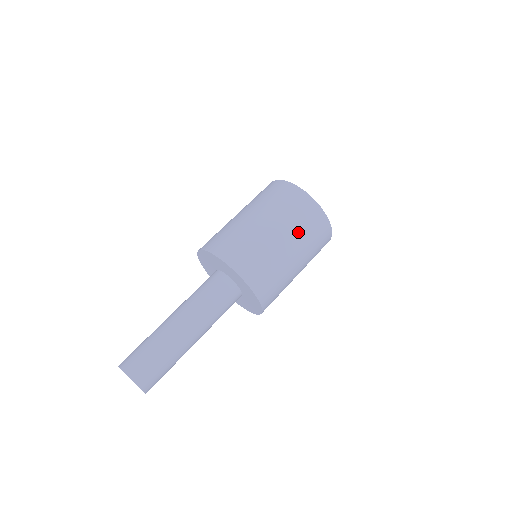
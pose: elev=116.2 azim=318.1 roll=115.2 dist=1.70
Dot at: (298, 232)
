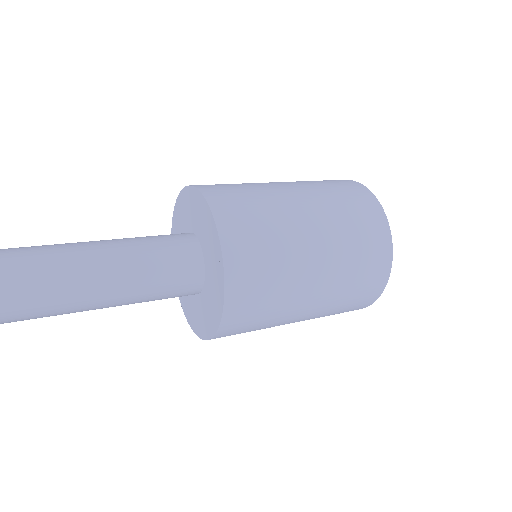
Dot at: occluded
